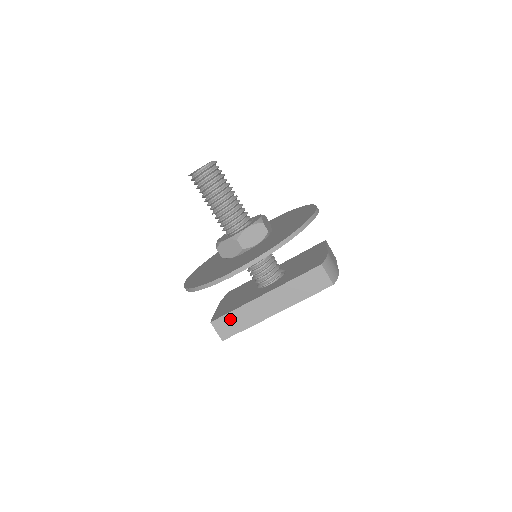
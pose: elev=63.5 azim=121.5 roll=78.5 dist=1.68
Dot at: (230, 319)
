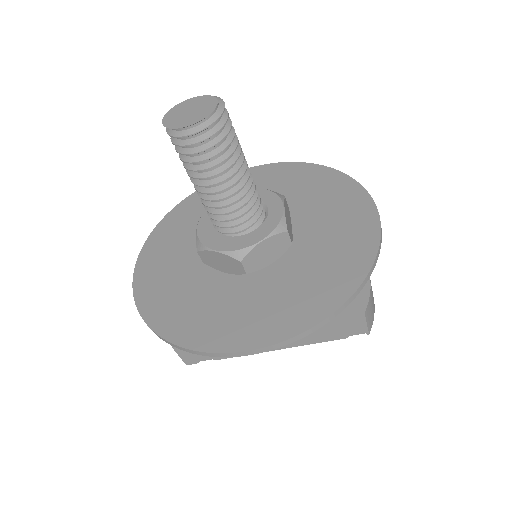
Dot at: occluded
